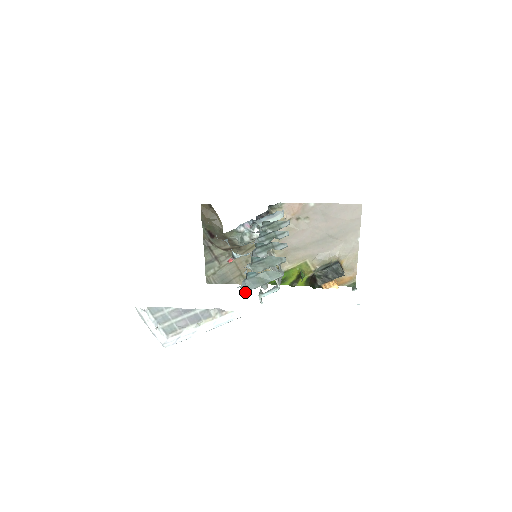
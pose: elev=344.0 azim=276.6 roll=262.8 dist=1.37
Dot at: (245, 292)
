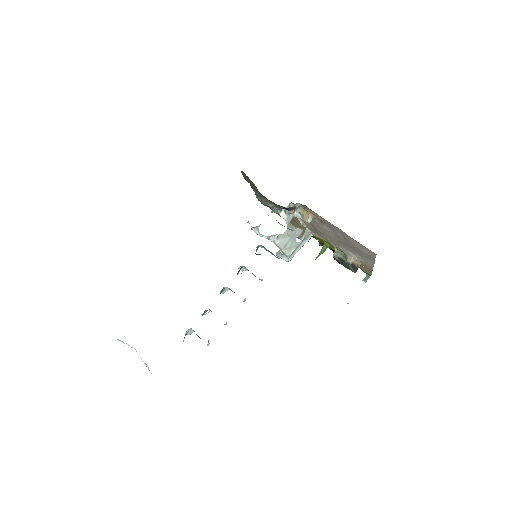
Dot at: occluded
